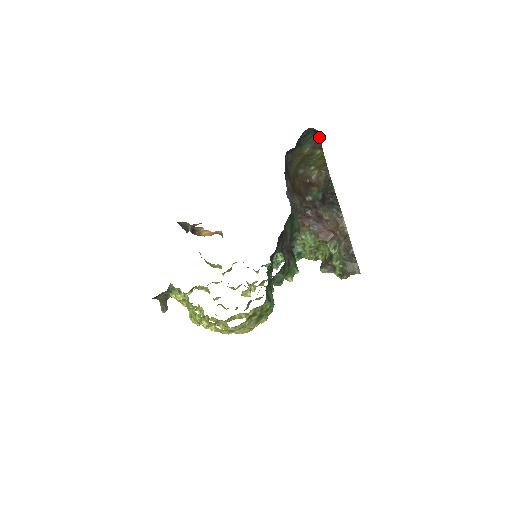
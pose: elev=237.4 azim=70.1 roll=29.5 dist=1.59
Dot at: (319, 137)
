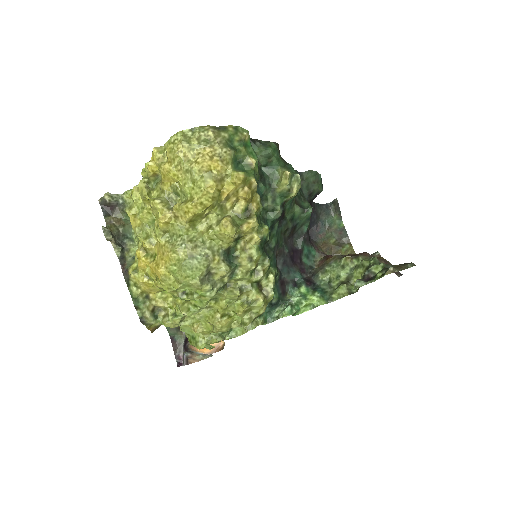
Dot at: (343, 224)
